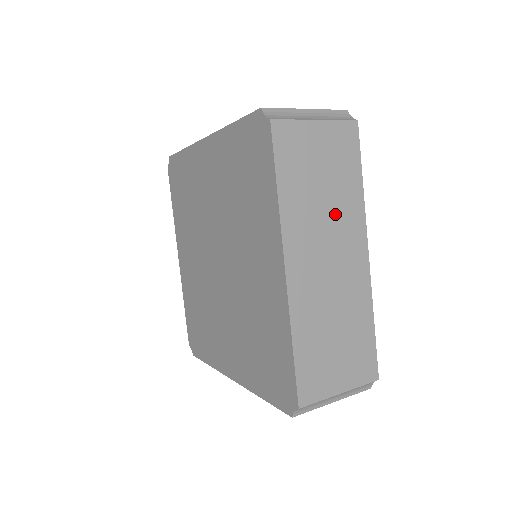
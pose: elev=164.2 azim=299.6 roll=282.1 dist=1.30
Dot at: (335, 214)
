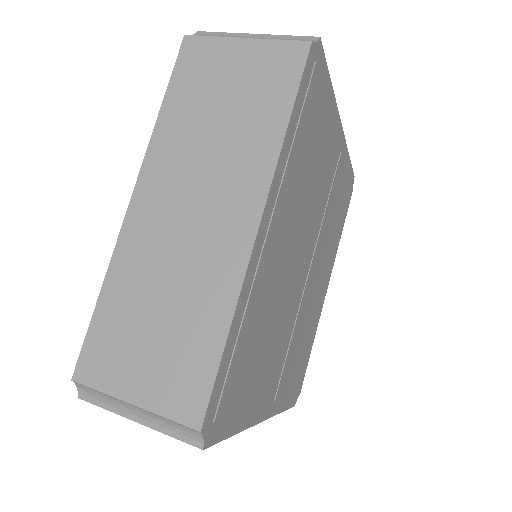
Dot at: occluded
